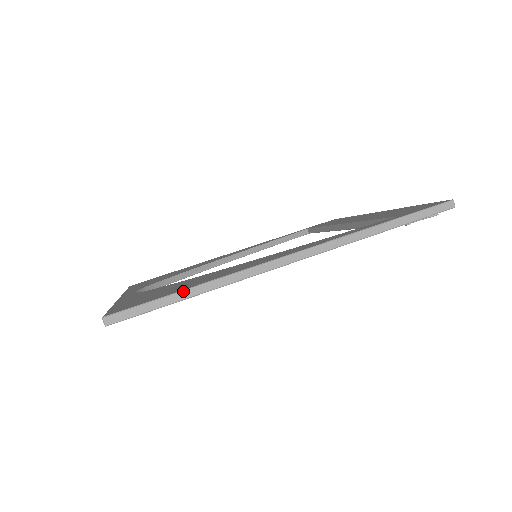
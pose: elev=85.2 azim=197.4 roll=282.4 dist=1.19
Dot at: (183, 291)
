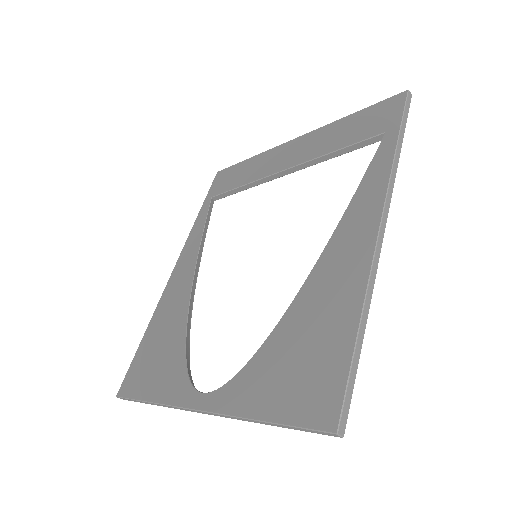
Dot at: (358, 337)
